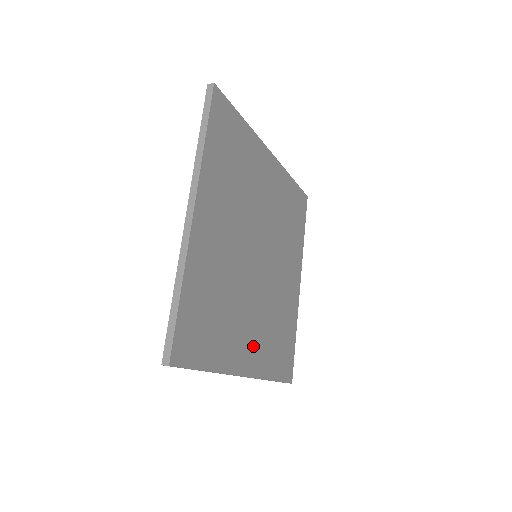
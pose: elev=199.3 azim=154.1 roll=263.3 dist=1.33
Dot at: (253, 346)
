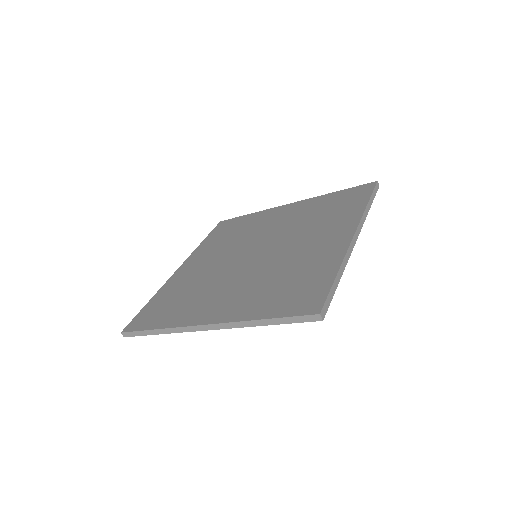
Dot at: occluded
